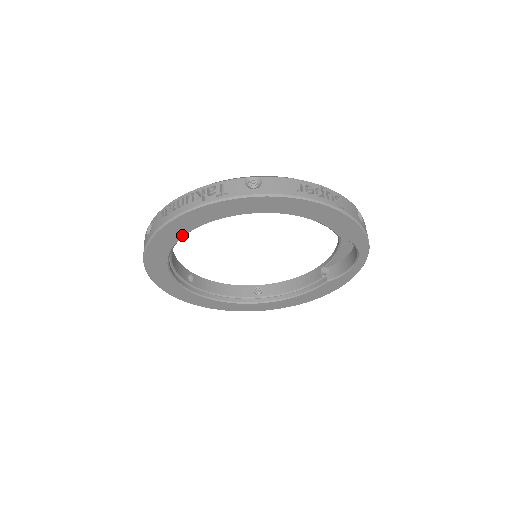
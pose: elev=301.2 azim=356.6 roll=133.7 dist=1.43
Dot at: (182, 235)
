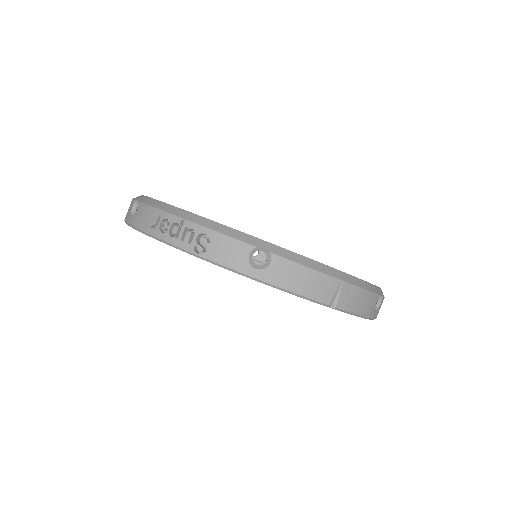
Dot at: occluded
